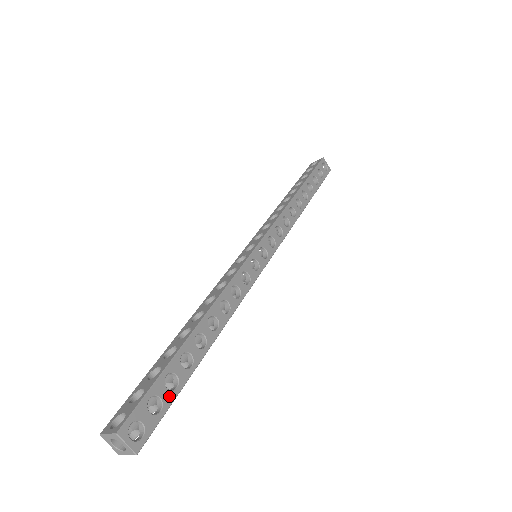
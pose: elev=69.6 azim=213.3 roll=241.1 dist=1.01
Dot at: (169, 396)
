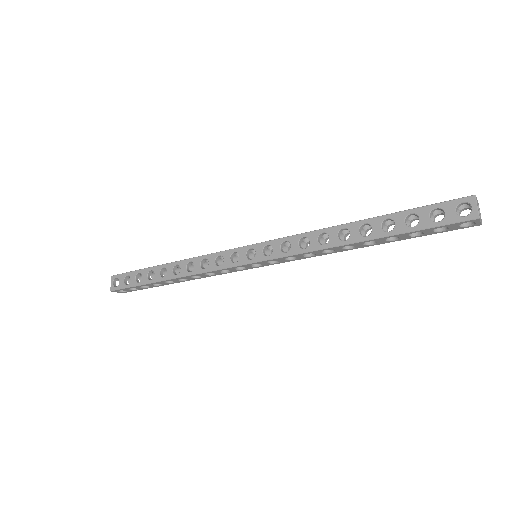
Dot at: (142, 288)
